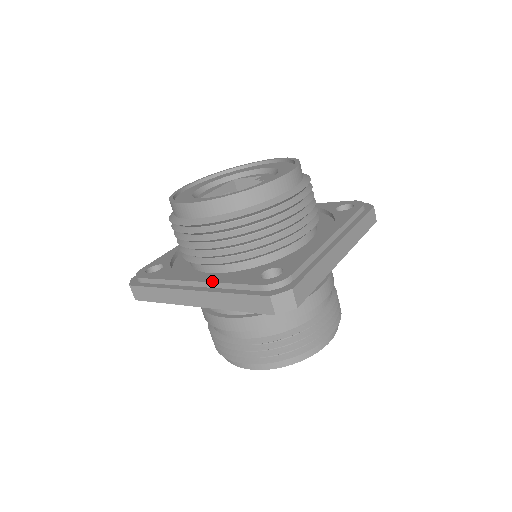
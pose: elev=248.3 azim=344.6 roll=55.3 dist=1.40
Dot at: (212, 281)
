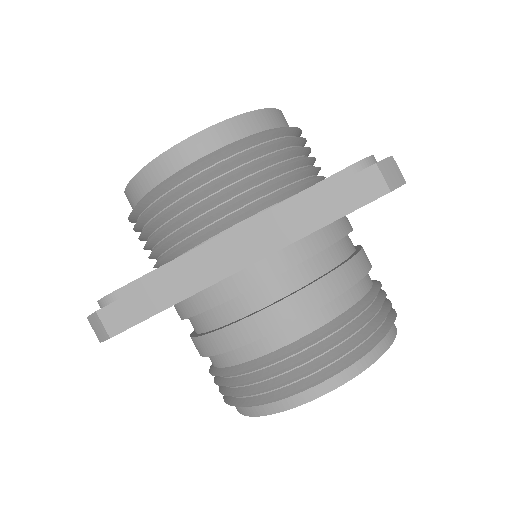
Dot at: (264, 211)
